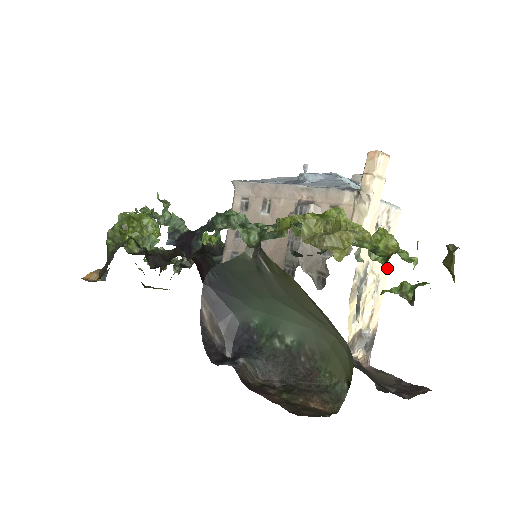
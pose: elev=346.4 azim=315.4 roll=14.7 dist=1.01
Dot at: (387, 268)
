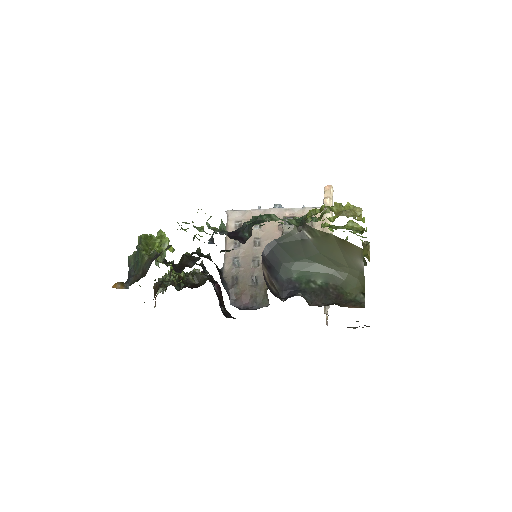
Dot at: occluded
